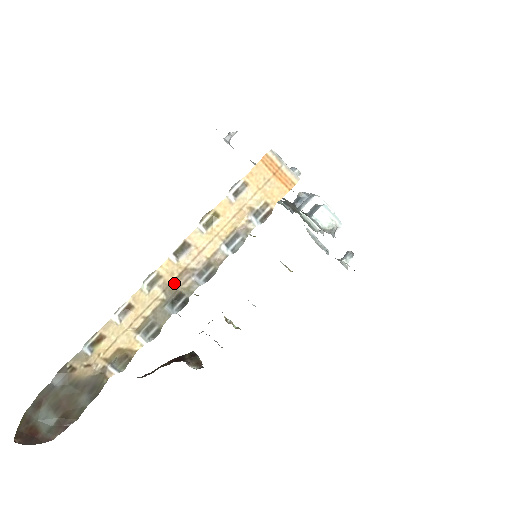
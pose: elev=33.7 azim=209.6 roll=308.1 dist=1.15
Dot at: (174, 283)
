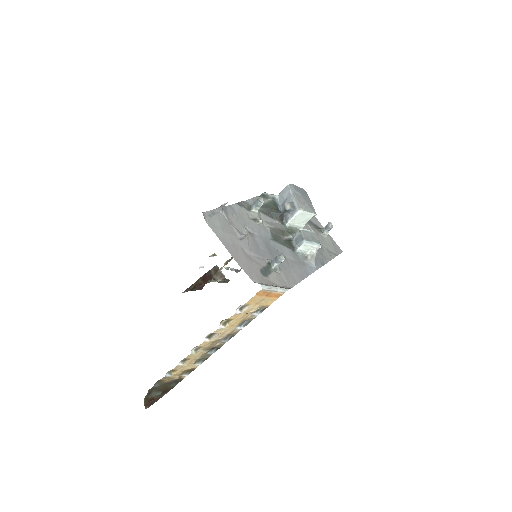
Dot at: (210, 346)
